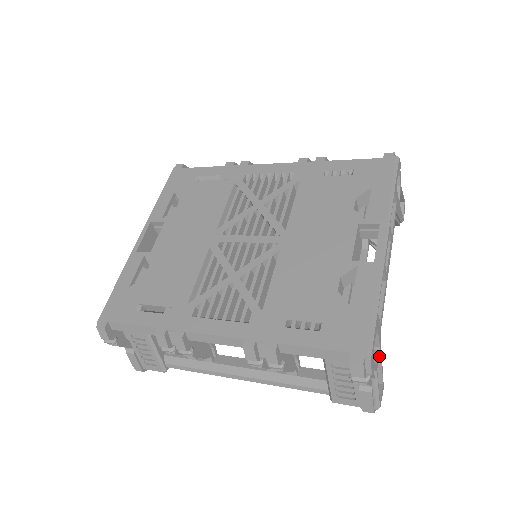
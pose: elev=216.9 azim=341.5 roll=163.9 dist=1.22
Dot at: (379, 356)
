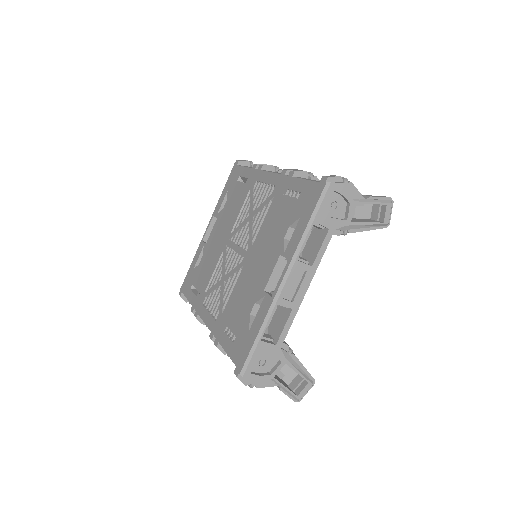
Dot at: (281, 367)
